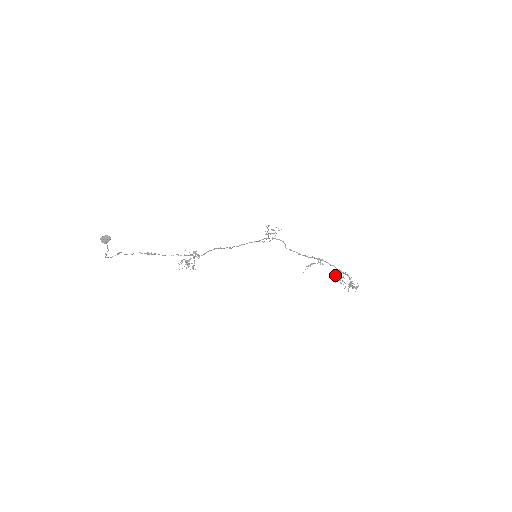
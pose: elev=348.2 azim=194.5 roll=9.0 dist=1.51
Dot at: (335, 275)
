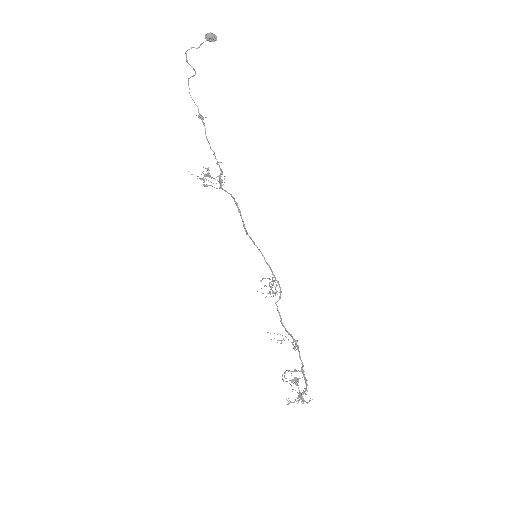
Dot at: occluded
